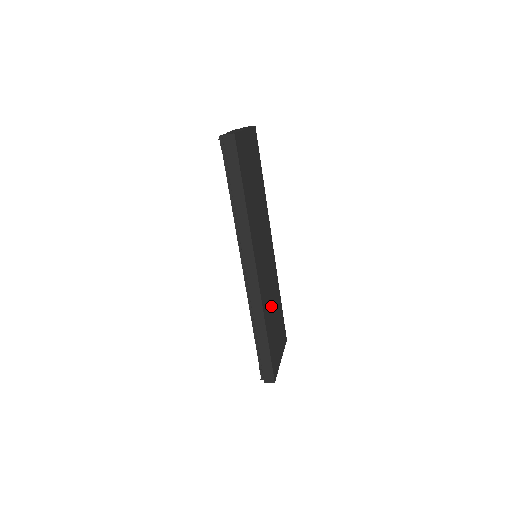
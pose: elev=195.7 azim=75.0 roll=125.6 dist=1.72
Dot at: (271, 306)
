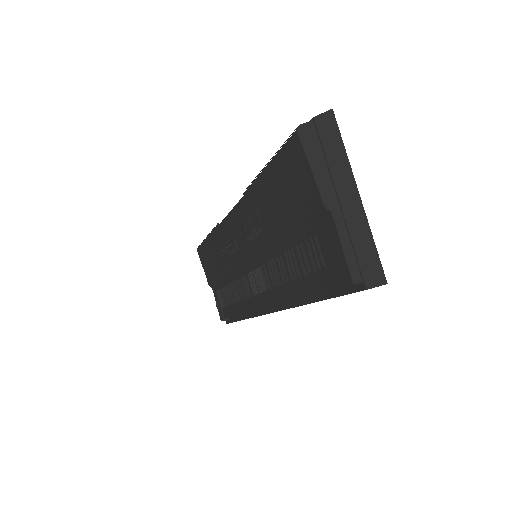
Dot at: occluded
